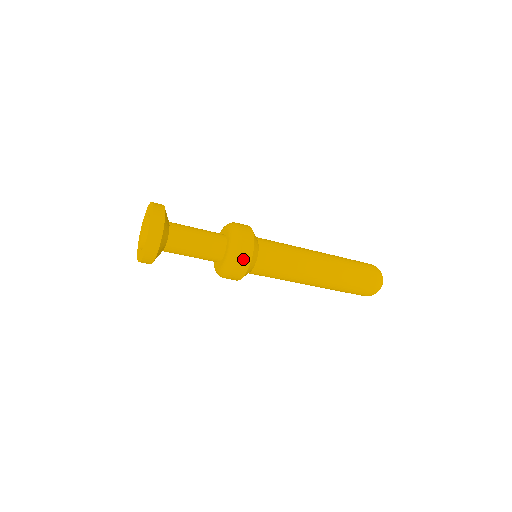
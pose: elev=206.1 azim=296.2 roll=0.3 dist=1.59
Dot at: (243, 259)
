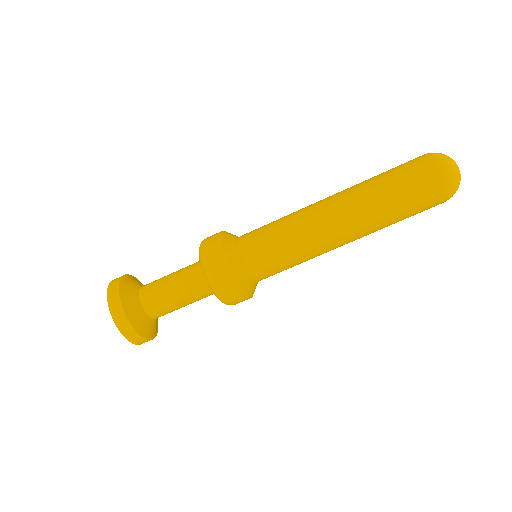
Dot at: (211, 244)
